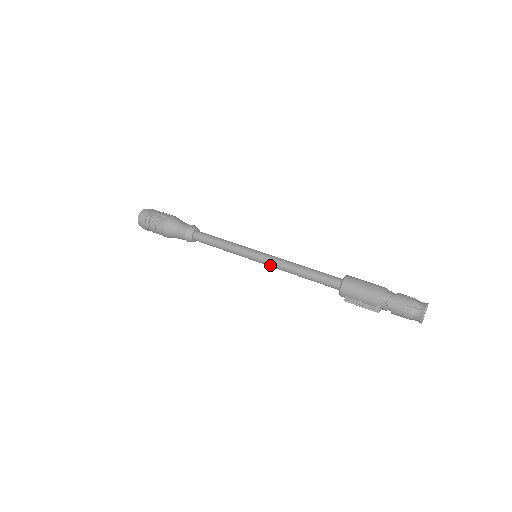
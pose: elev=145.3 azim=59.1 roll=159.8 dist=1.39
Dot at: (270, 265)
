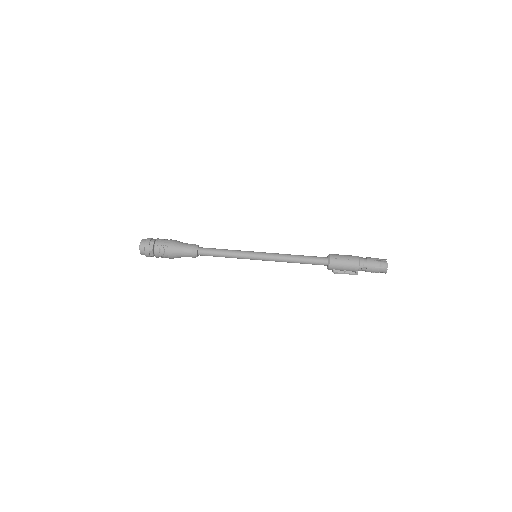
Dot at: occluded
